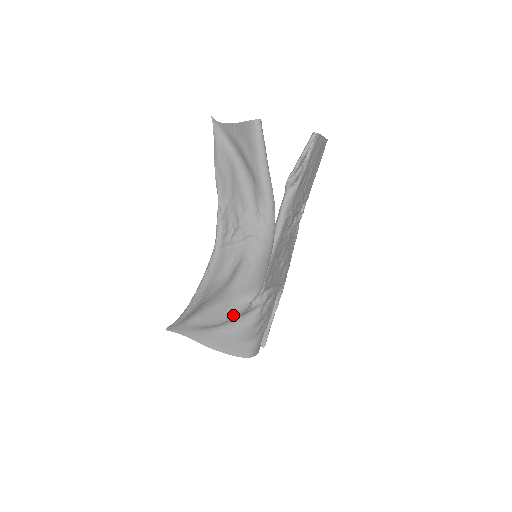
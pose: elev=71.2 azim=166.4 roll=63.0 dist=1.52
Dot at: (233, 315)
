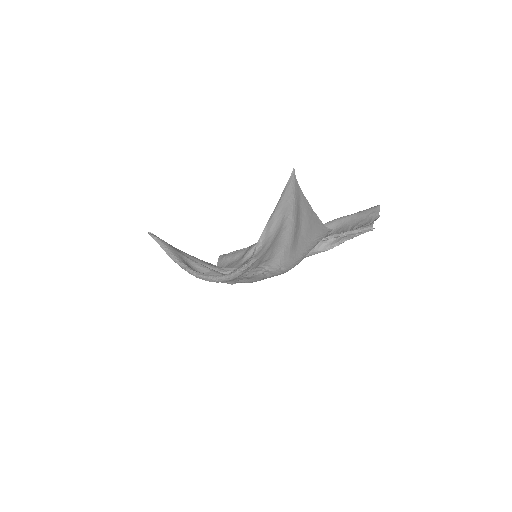
Dot at: occluded
